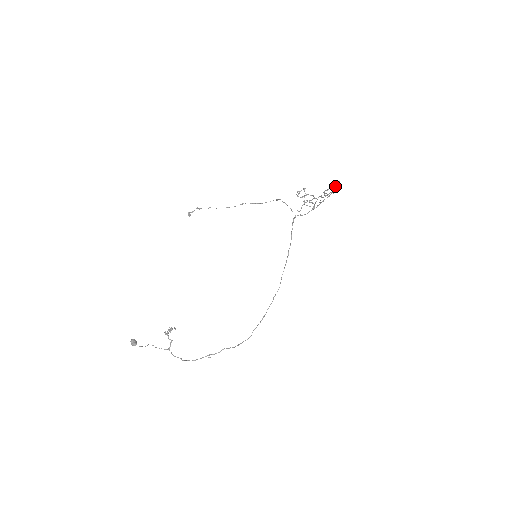
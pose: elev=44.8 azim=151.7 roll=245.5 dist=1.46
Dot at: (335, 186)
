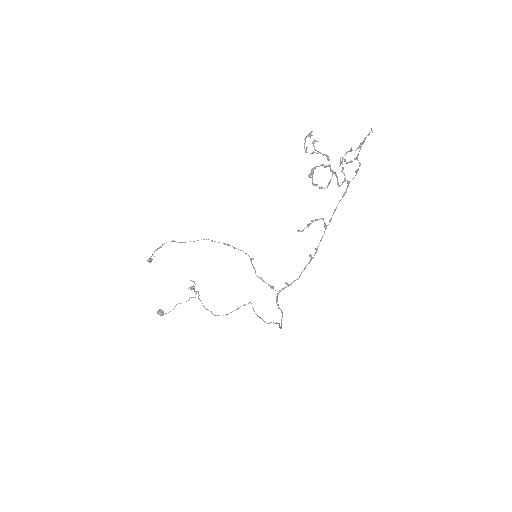
Dot at: (363, 141)
